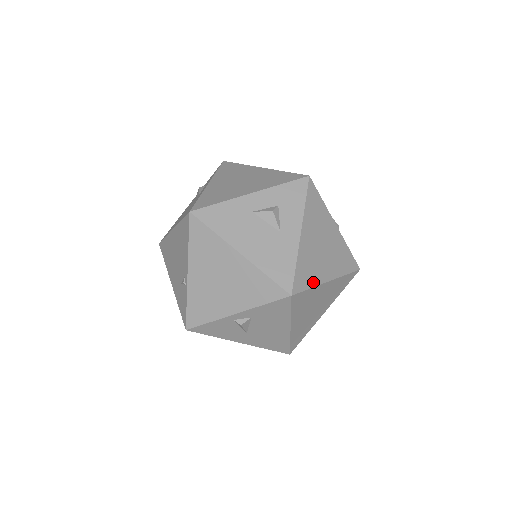
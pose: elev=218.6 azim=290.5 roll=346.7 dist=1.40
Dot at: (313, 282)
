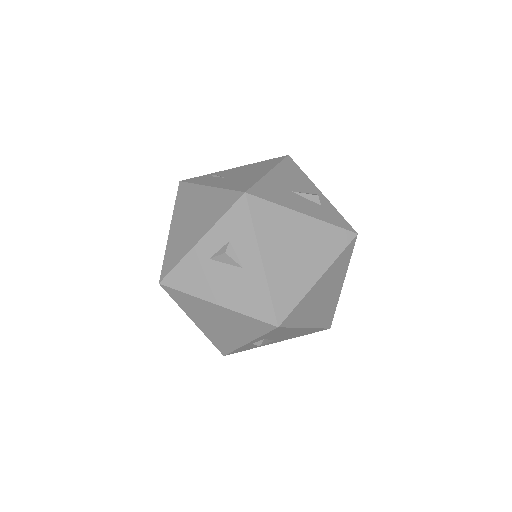
Dot at: (299, 295)
